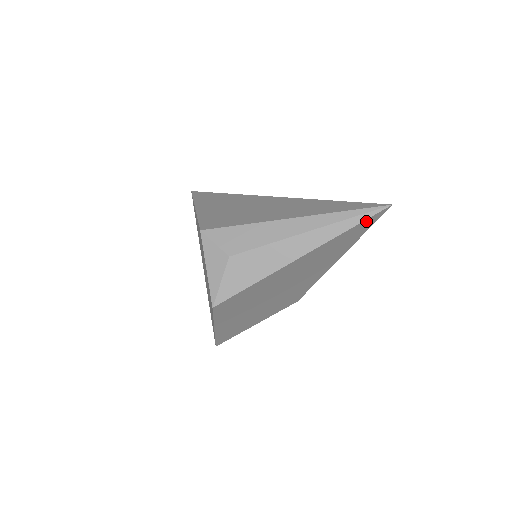
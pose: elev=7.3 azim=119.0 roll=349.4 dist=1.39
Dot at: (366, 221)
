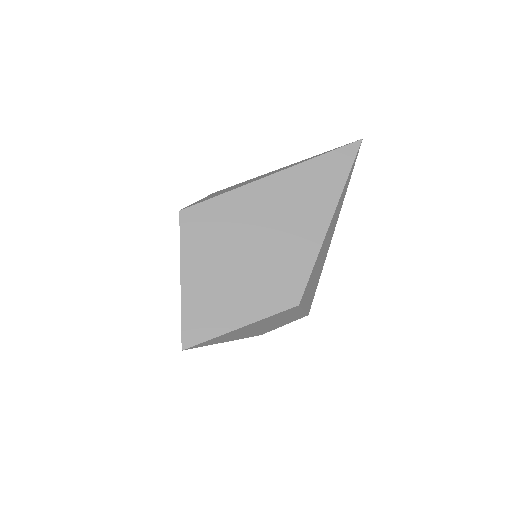
Dot at: (339, 152)
